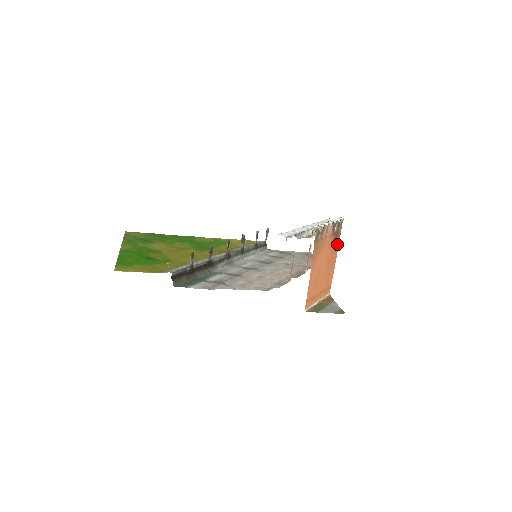
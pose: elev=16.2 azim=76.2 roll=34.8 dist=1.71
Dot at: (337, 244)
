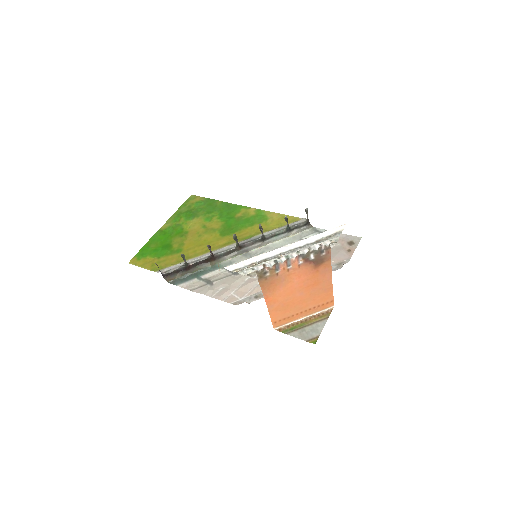
Dot at: (327, 267)
